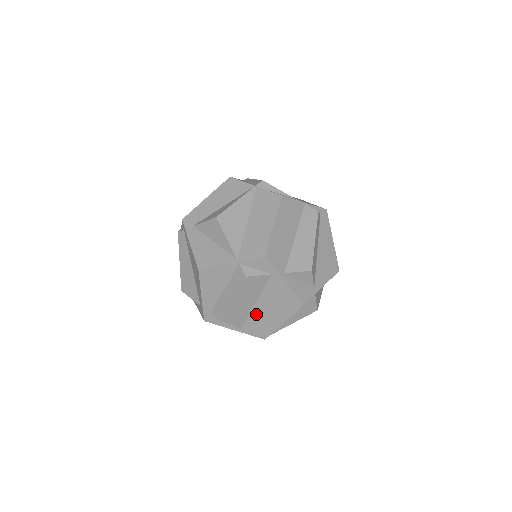
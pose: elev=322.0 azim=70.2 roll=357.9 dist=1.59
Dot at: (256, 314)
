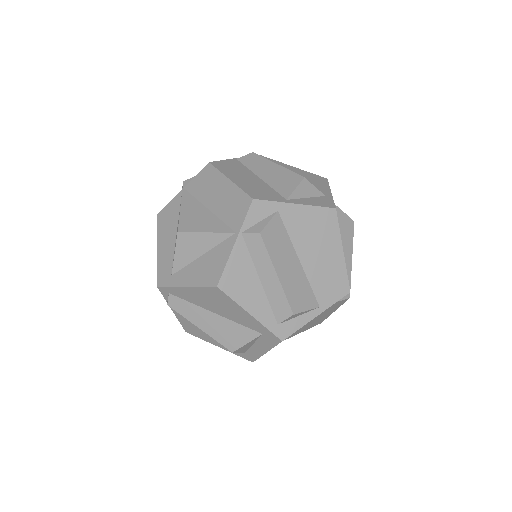
Dot at: (313, 272)
